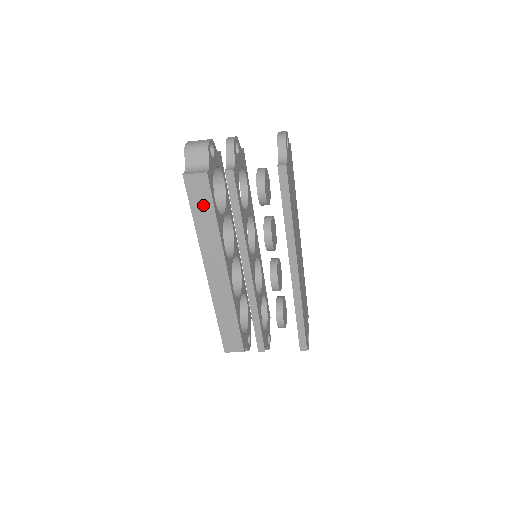
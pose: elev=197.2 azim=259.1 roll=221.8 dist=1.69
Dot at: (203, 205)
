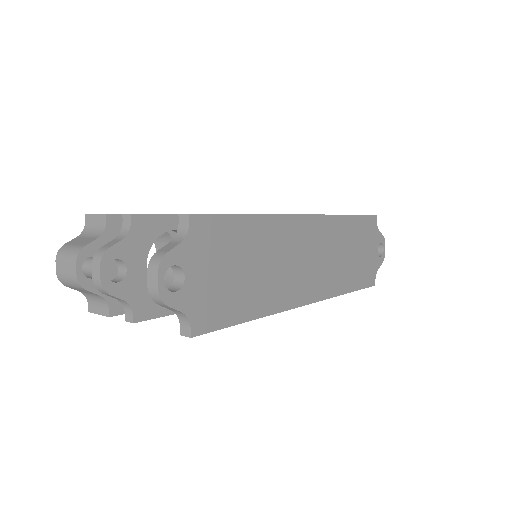
Dot at: occluded
